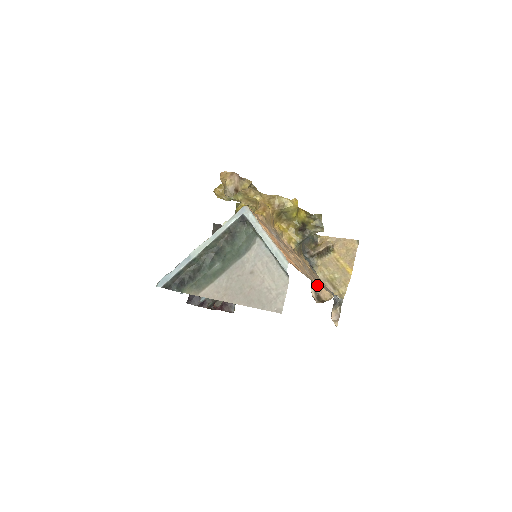
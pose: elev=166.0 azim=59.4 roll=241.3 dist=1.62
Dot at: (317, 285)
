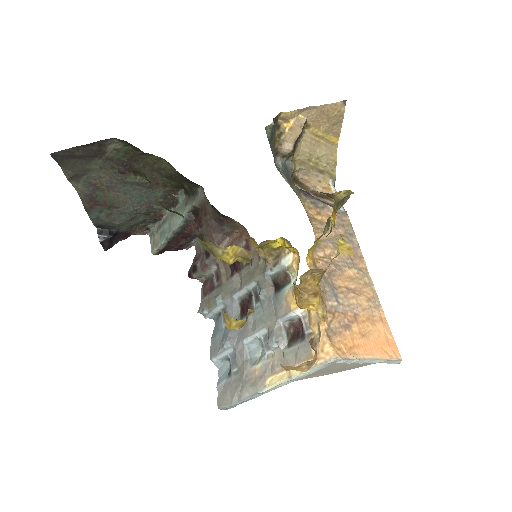
Dot at: (297, 176)
